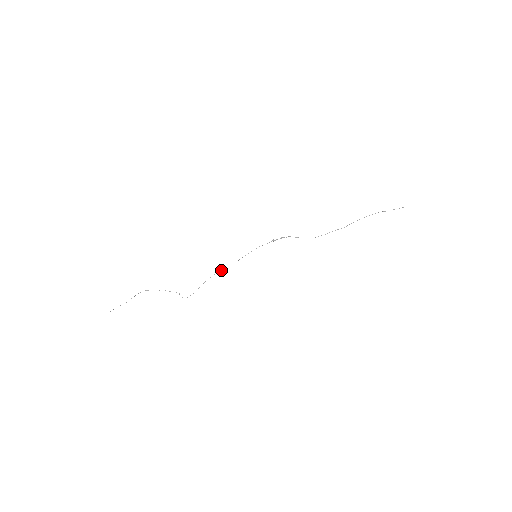
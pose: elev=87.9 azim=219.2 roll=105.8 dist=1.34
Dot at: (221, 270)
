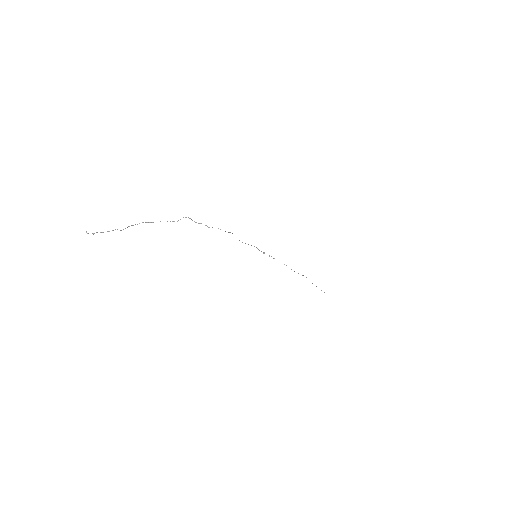
Dot at: occluded
